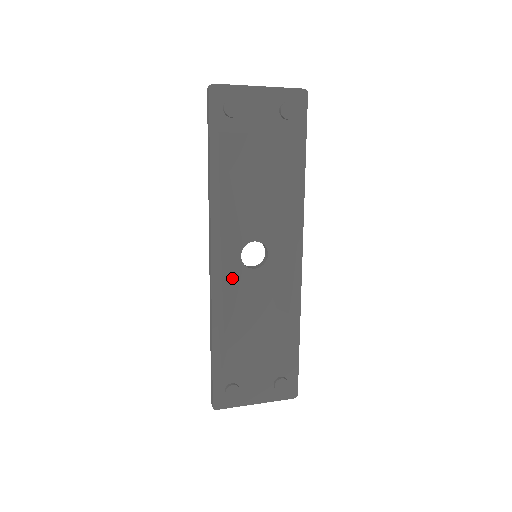
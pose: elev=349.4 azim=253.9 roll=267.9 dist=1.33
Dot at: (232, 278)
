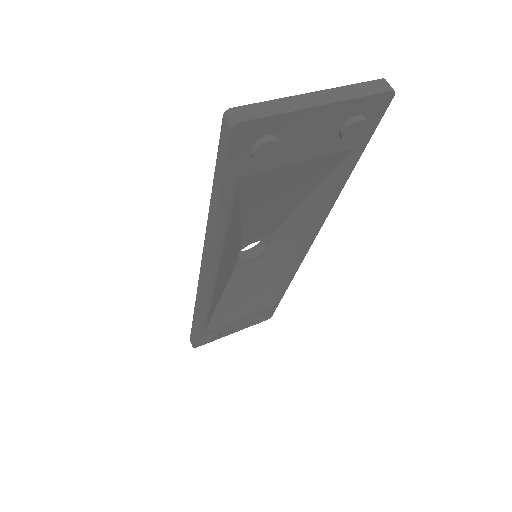
Dot at: (225, 278)
